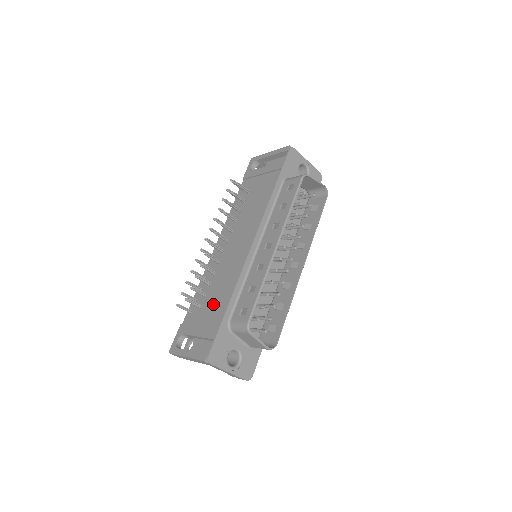
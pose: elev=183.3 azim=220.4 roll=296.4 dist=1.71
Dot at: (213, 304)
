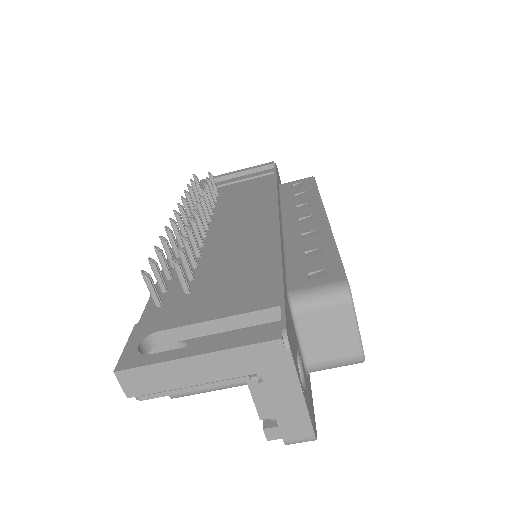
Dot at: (229, 278)
